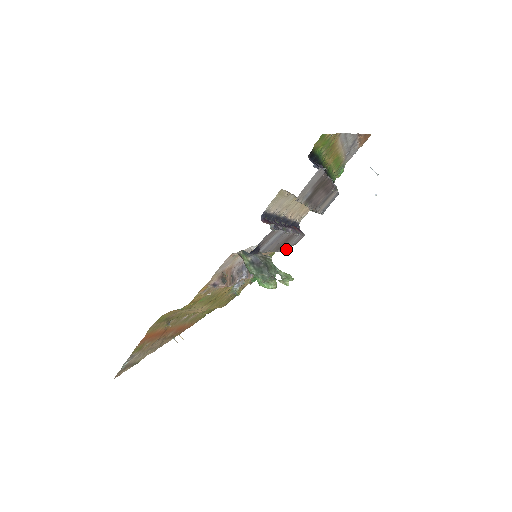
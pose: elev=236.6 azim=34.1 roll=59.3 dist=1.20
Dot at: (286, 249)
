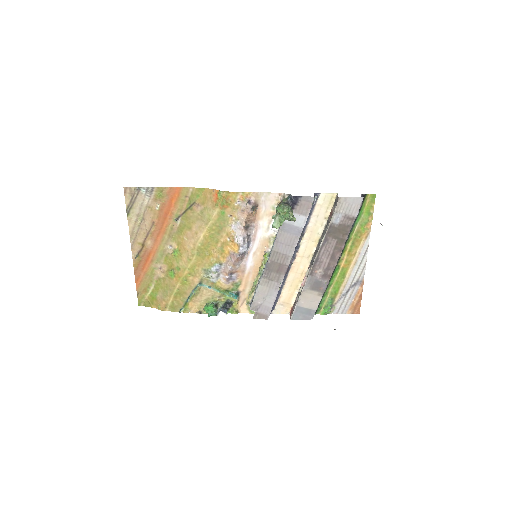
Dot at: (255, 301)
